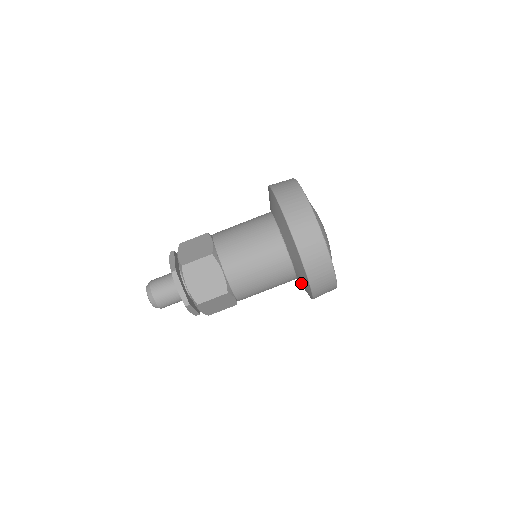
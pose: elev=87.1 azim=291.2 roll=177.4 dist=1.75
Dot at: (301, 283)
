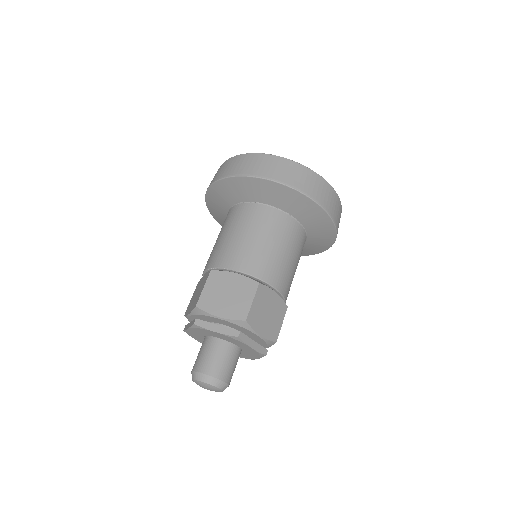
Dot at: (310, 223)
